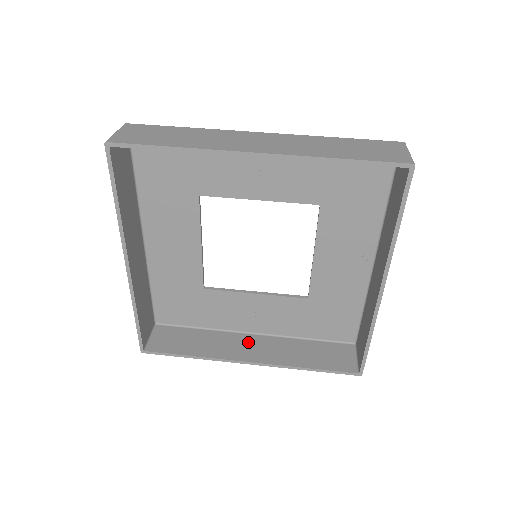
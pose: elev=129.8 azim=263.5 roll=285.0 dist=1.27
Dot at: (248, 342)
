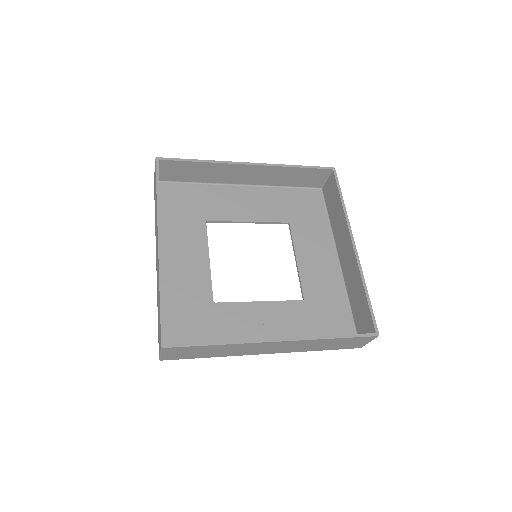
Dot at: occluded
